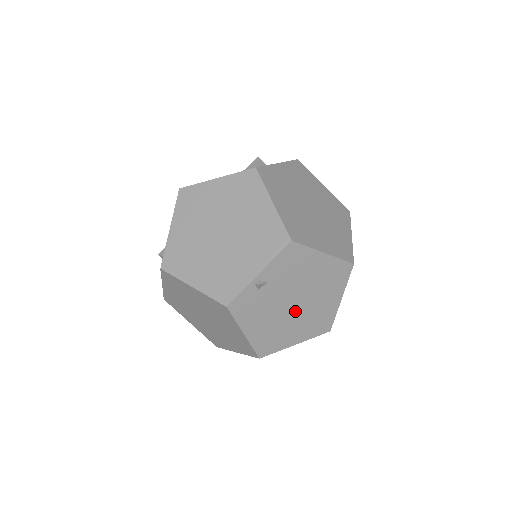
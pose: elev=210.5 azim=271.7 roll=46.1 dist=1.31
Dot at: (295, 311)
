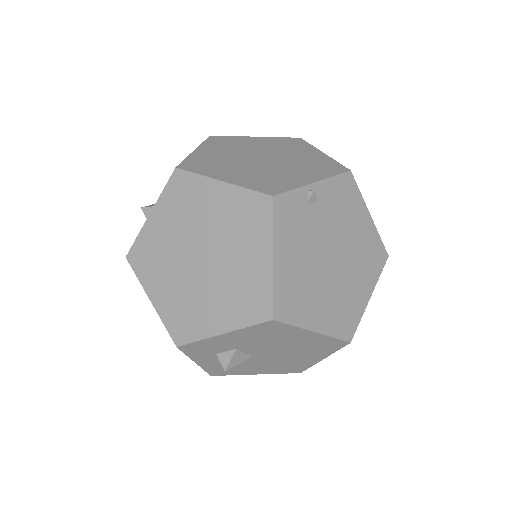
Dot at: (328, 272)
